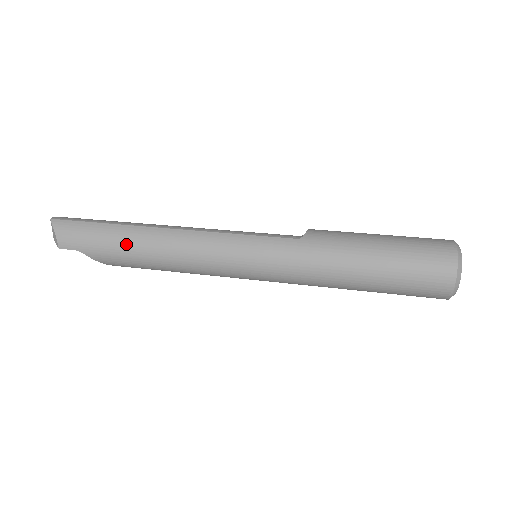
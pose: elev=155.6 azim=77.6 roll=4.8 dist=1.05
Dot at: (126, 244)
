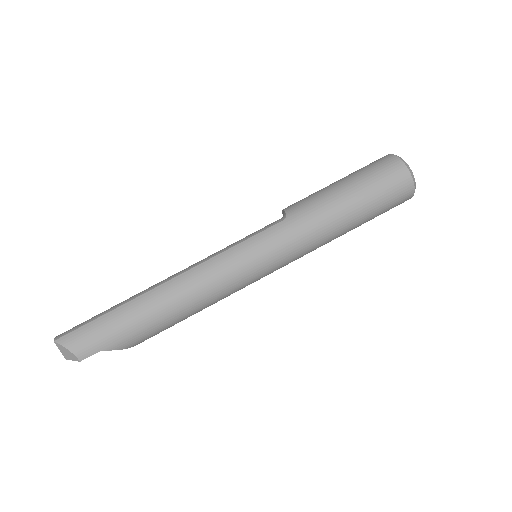
Dot at: (144, 315)
